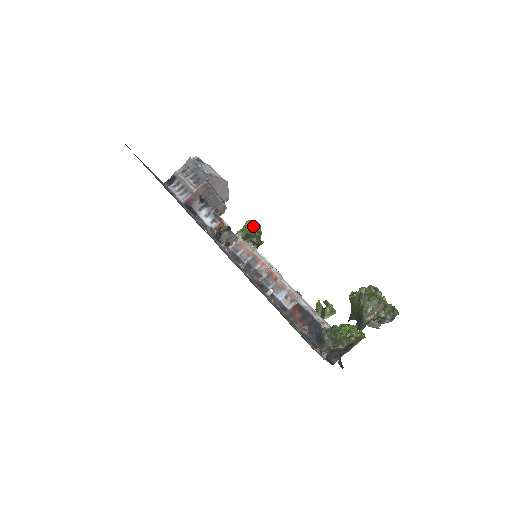
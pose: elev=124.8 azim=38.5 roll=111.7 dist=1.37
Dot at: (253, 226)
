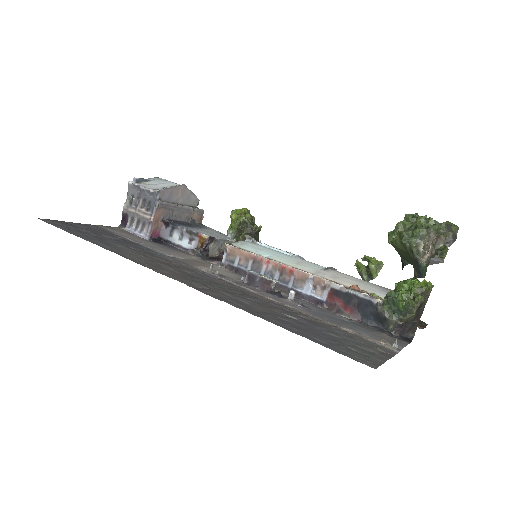
Dot at: (240, 216)
